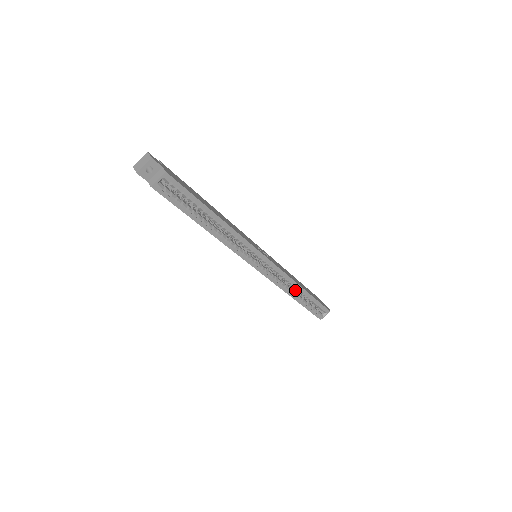
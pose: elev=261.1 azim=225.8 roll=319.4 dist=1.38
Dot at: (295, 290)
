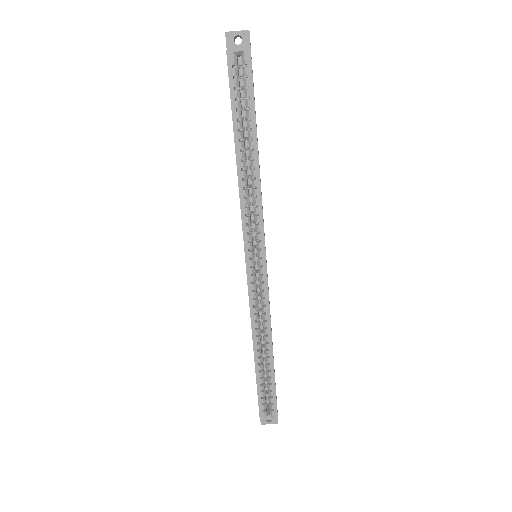
Dot at: (263, 345)
